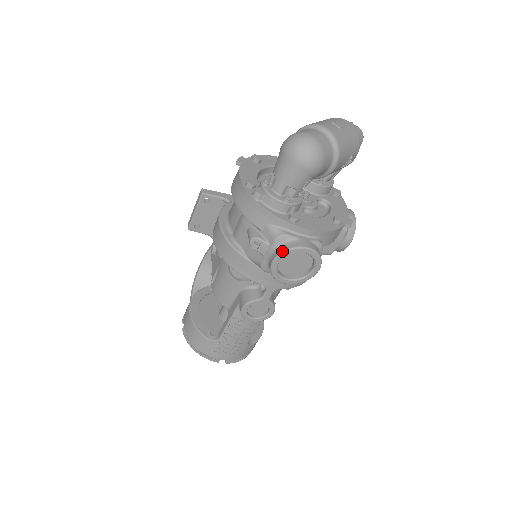
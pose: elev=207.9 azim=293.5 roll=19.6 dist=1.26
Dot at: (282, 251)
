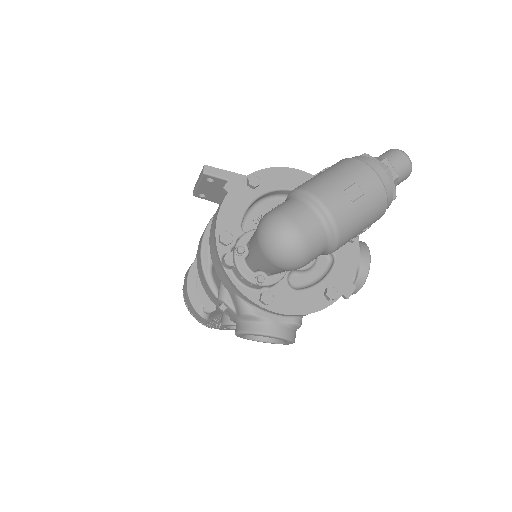
Dot at: (245, 331)
